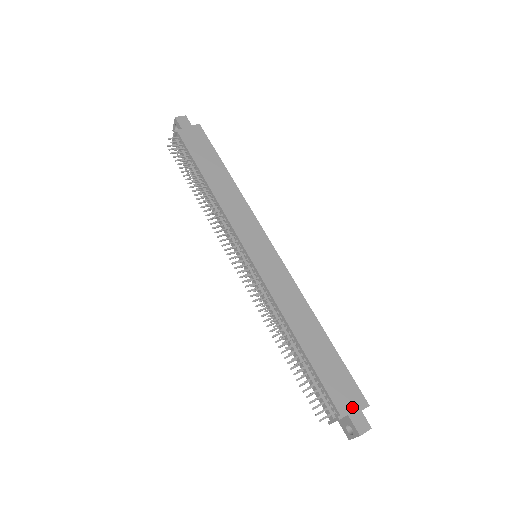
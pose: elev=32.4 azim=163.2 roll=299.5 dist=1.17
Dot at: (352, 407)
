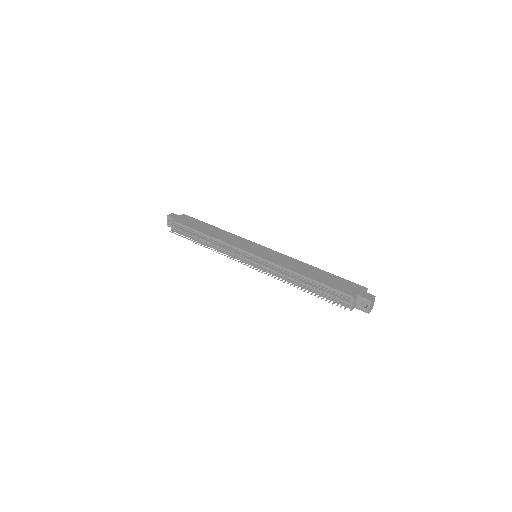
Dot at: (358, 291)
